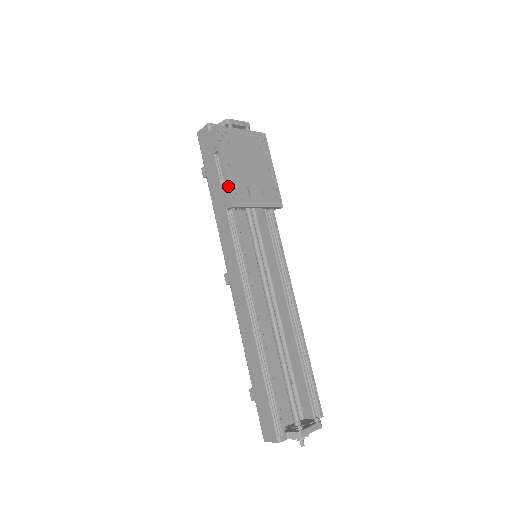
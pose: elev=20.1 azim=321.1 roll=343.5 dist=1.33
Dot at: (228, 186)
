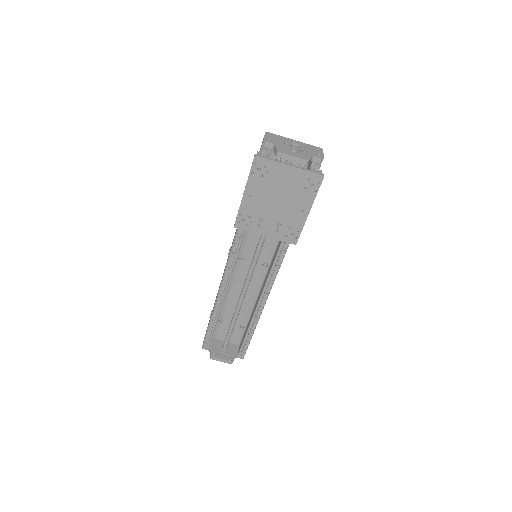
Dot at: (238, 211)
